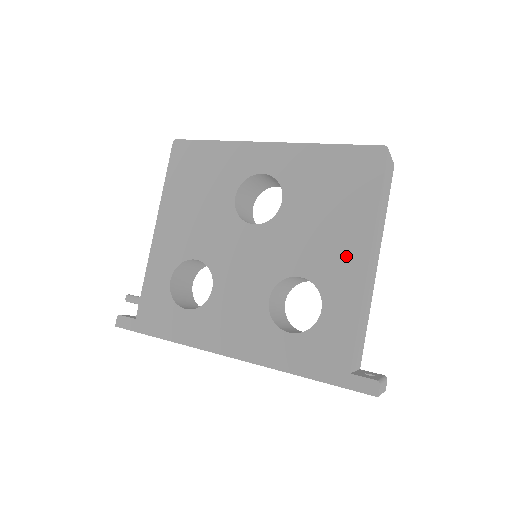
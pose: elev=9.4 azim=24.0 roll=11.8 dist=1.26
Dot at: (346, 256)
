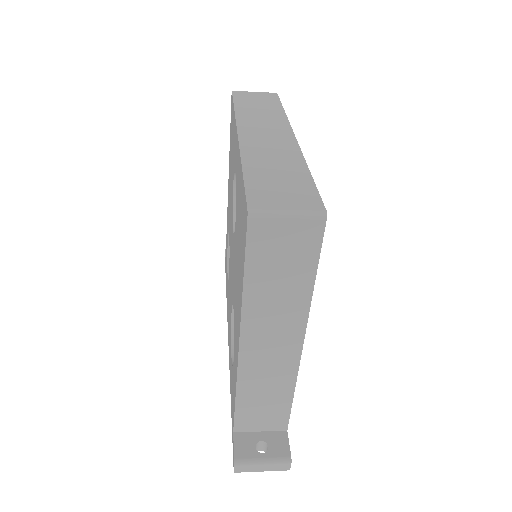
Dot at: (237, 324)
